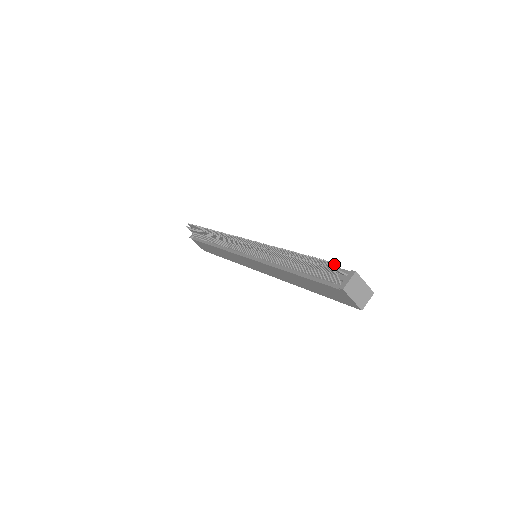
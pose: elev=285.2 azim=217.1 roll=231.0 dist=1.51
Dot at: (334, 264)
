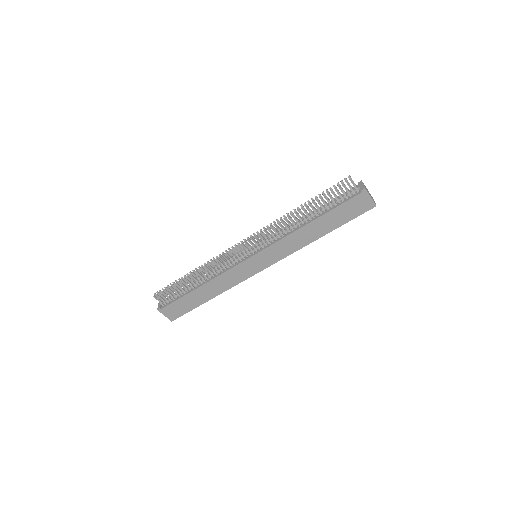
Dot at: occluded
